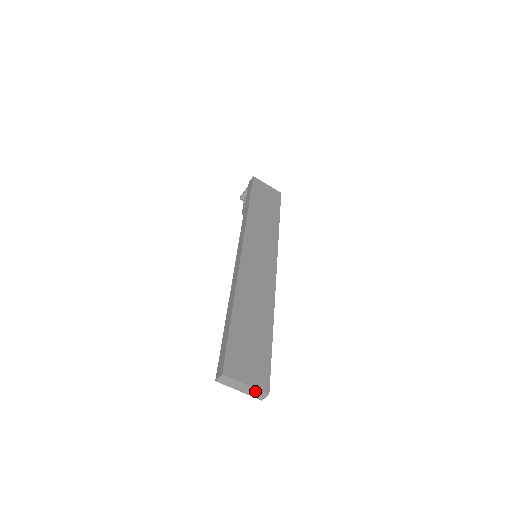
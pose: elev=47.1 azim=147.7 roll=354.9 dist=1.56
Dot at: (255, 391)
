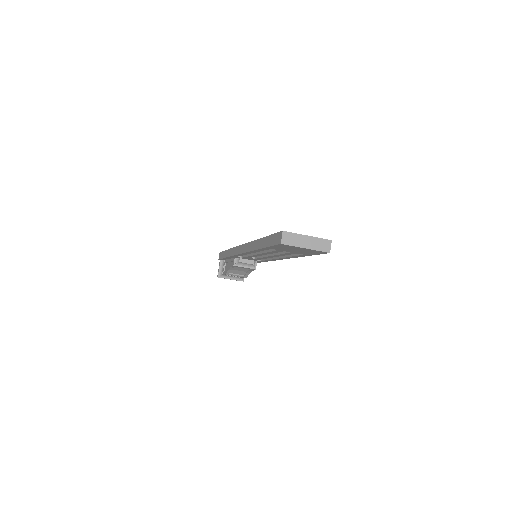
Dot at: (318, 241)
